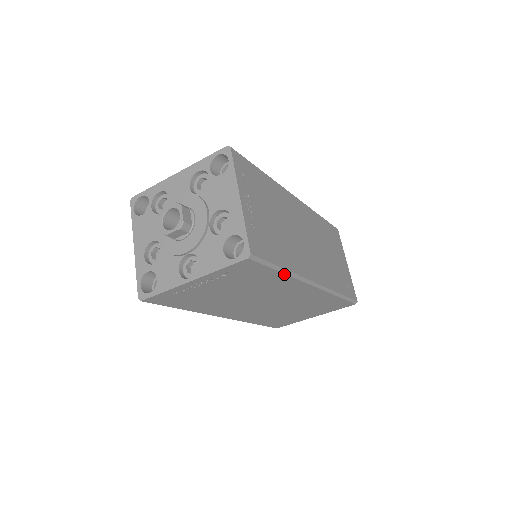
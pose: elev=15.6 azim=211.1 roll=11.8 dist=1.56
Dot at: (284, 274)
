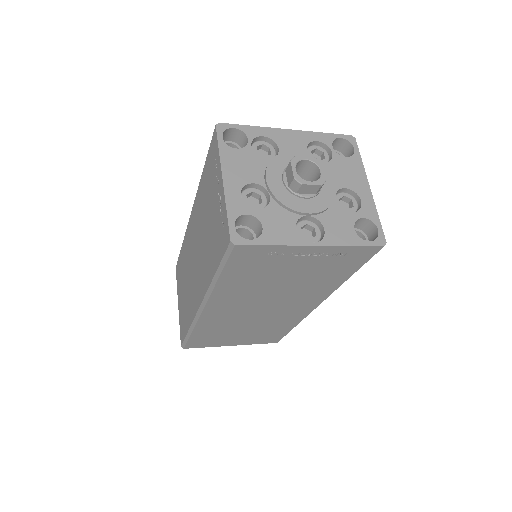
Dot at: (346, 280)
